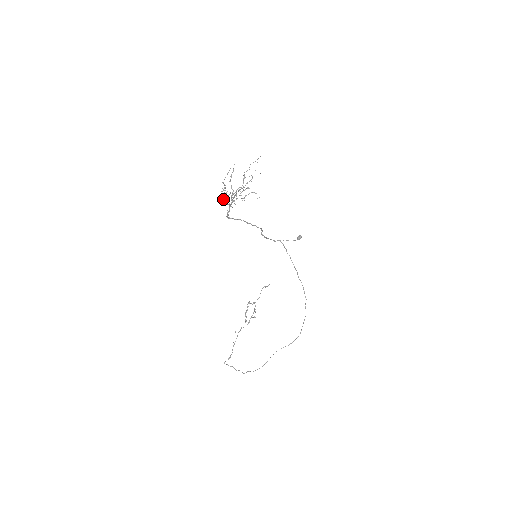
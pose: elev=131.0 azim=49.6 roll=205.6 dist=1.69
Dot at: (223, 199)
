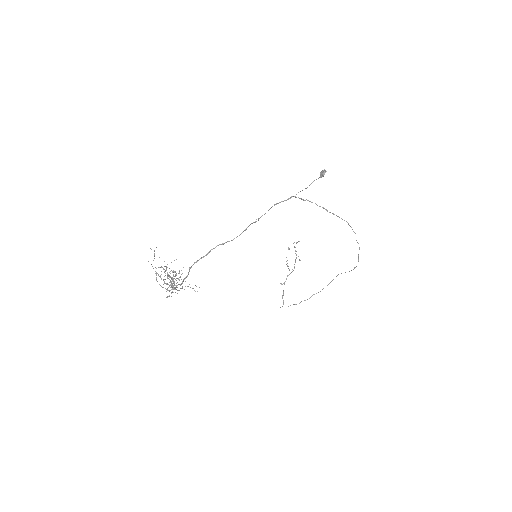
Dot at: occluded
